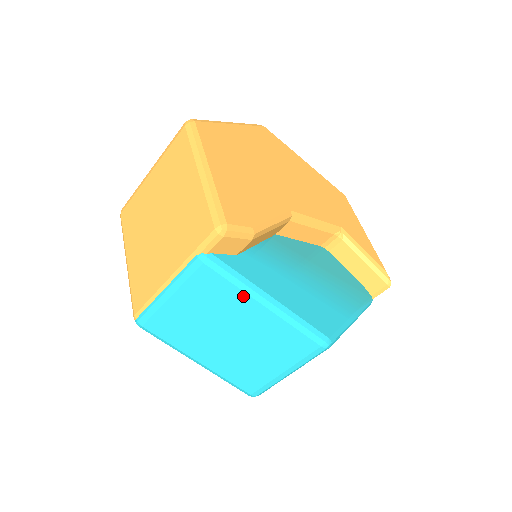
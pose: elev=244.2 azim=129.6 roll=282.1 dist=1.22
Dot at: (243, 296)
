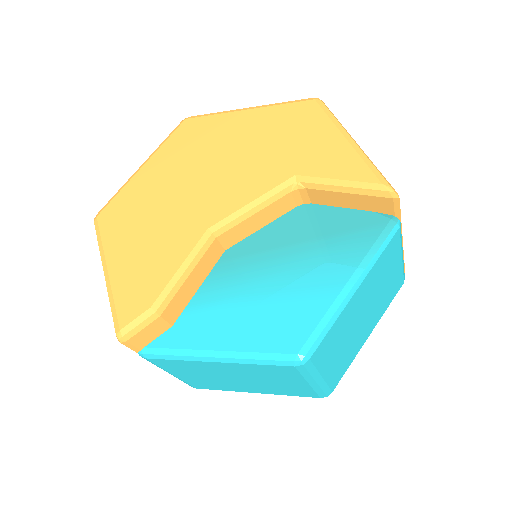
Dot at: (194, 362)
